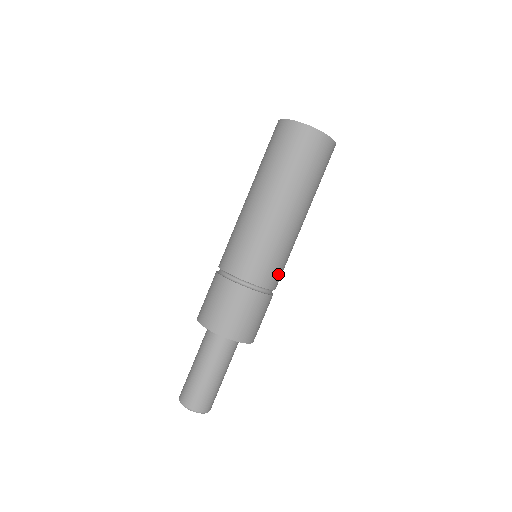
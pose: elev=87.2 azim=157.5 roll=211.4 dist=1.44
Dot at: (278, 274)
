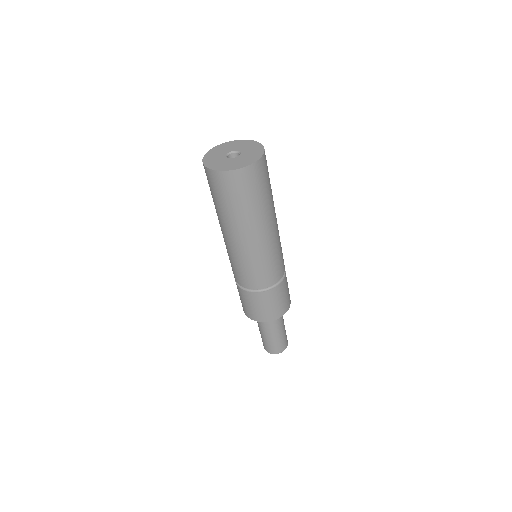
Dot at: (281, 264)
